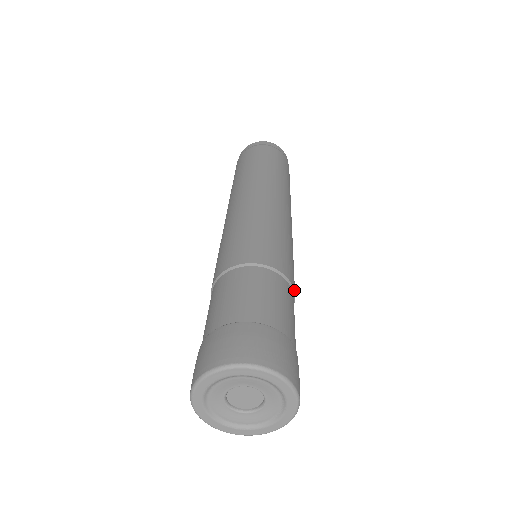
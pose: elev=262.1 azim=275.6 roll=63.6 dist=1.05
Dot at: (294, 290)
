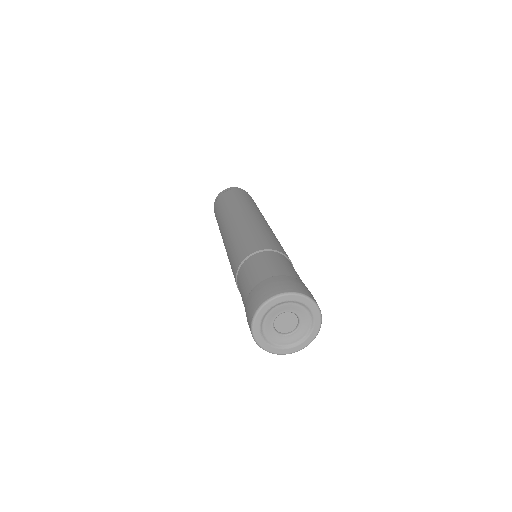
Dot at: occluded
